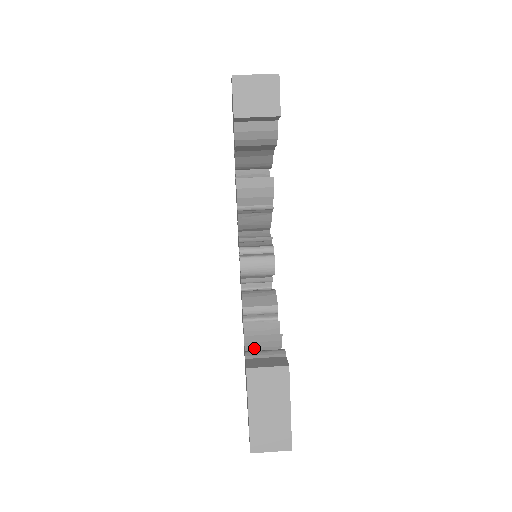
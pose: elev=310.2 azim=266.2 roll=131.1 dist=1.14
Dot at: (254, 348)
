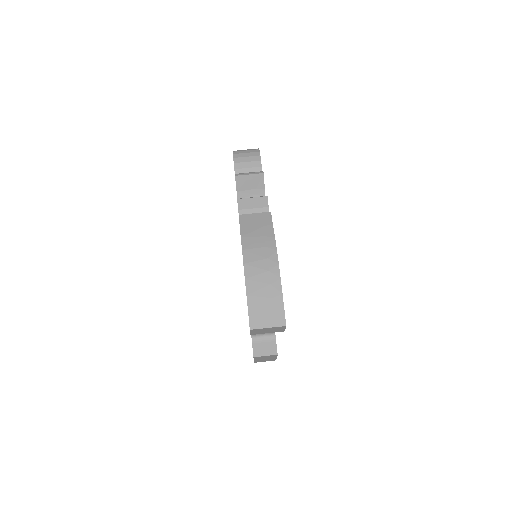
Dot at: occluded
